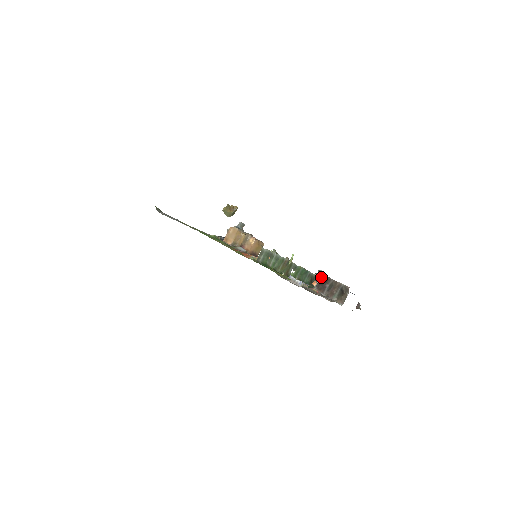
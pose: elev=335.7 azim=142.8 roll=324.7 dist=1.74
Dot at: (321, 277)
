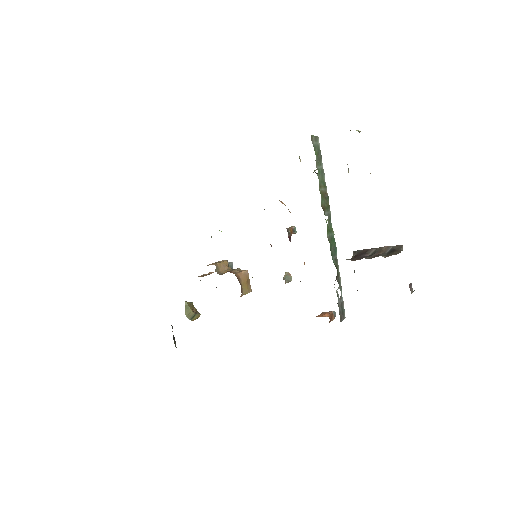
Dot at: (356, 252)
